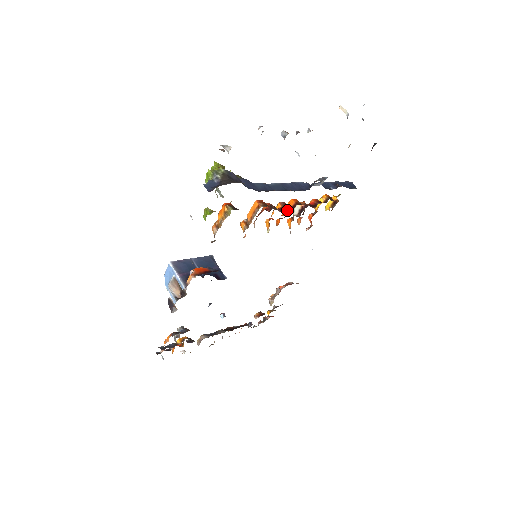
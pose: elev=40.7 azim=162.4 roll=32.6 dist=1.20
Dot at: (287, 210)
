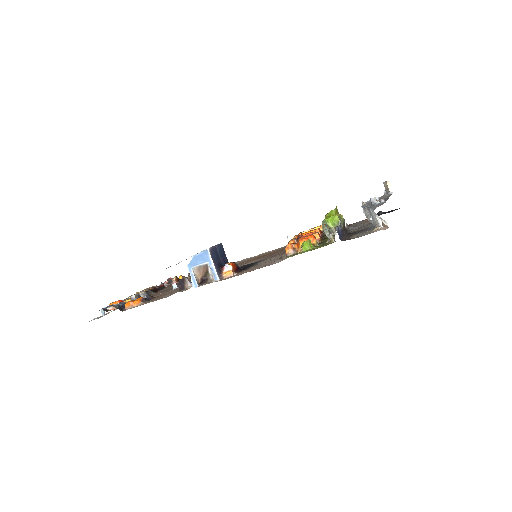
Dot at: occluded
